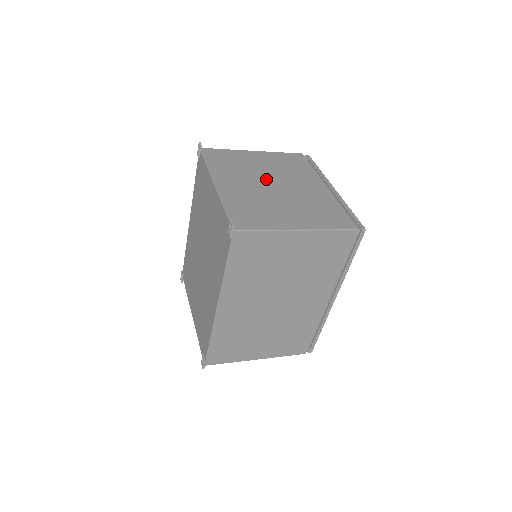
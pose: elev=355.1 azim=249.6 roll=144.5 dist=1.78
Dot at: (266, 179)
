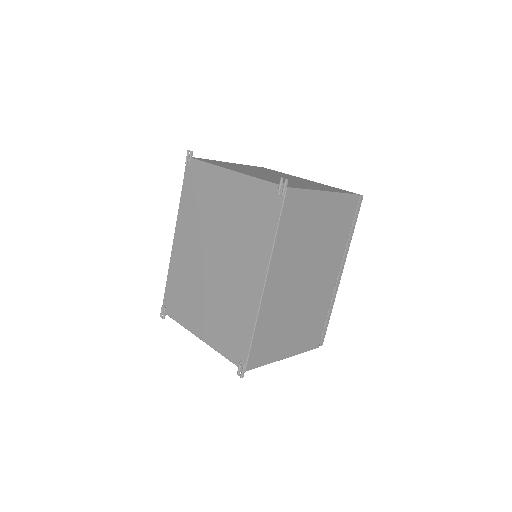
Dot at: occluded
